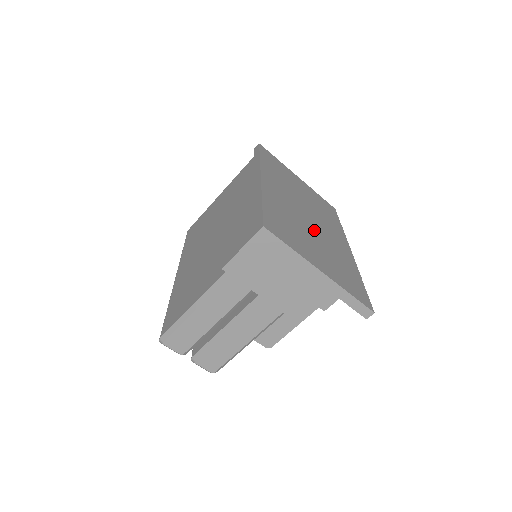
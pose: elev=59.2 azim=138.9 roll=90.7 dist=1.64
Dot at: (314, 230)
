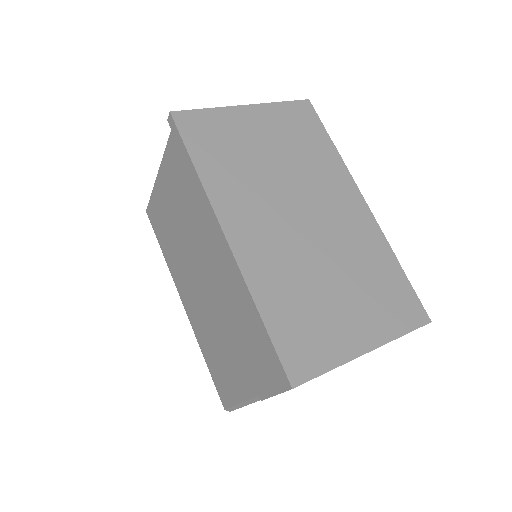
Dot at: (322, 249)
